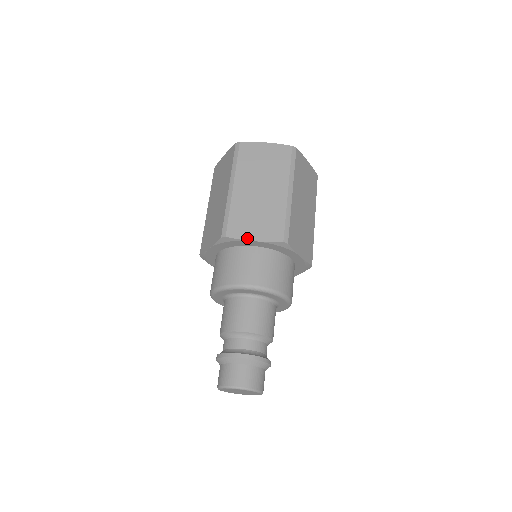
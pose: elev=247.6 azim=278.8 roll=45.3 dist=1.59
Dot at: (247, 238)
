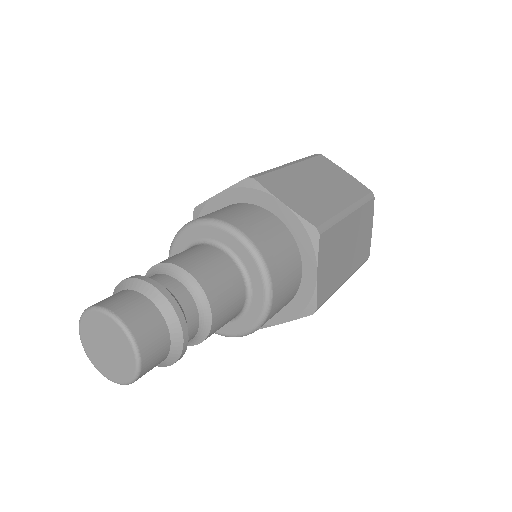
Dot at: (277, 195)
